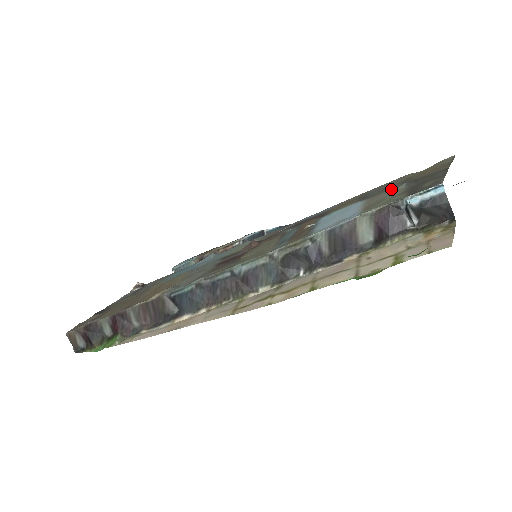
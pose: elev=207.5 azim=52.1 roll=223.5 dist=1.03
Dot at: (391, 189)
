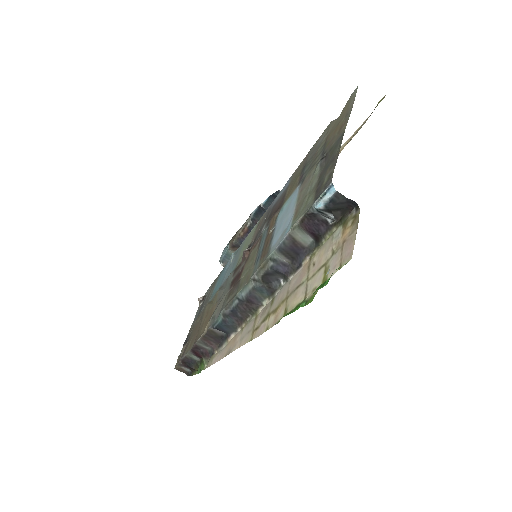
Dot at: (313, 168)
